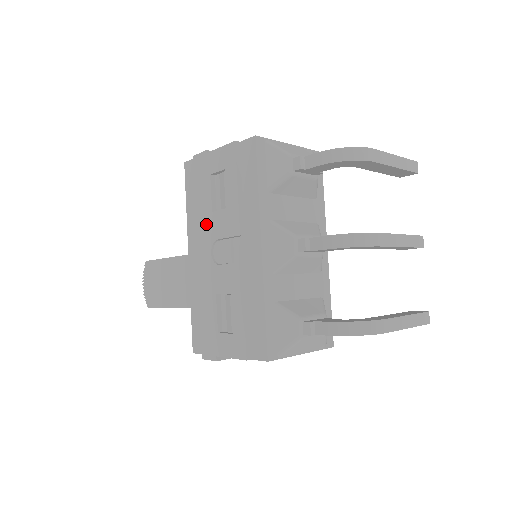
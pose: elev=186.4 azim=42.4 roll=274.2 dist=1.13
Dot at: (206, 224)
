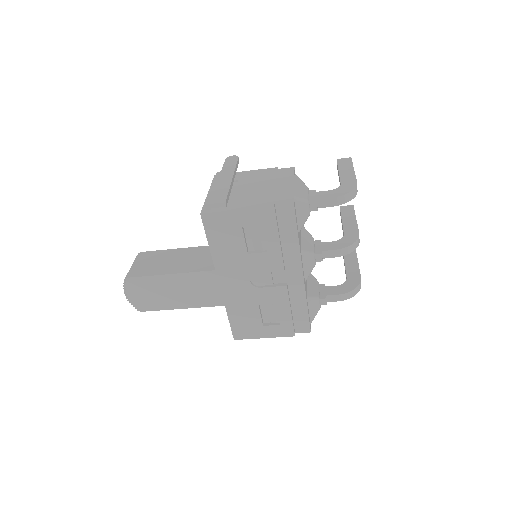
Dot at: (241, 262)
